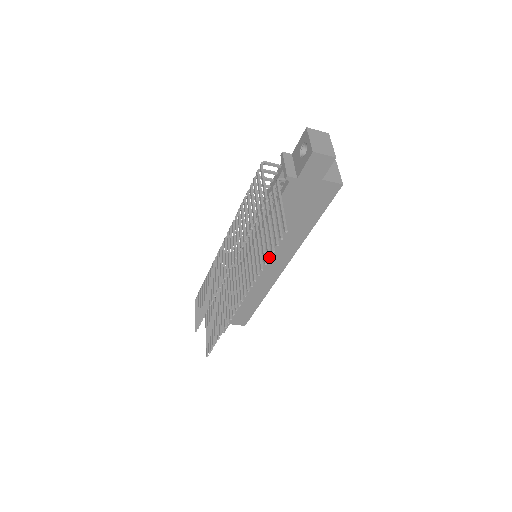
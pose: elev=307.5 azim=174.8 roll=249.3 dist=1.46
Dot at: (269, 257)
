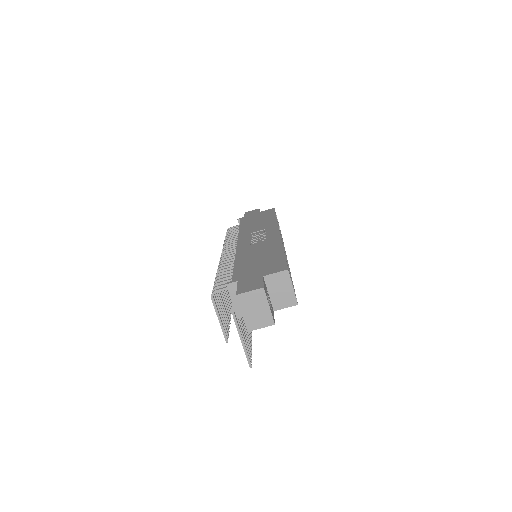
Dot at: occluded
